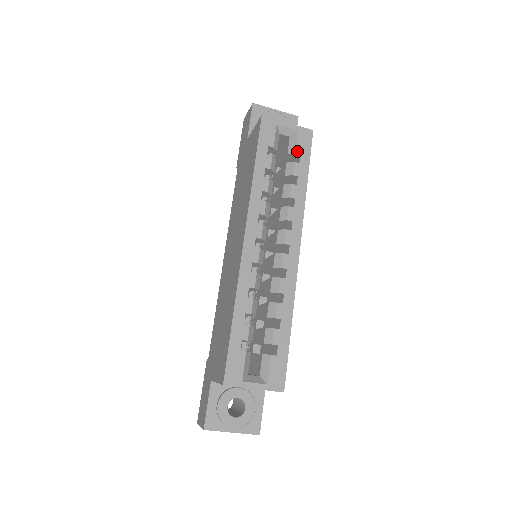
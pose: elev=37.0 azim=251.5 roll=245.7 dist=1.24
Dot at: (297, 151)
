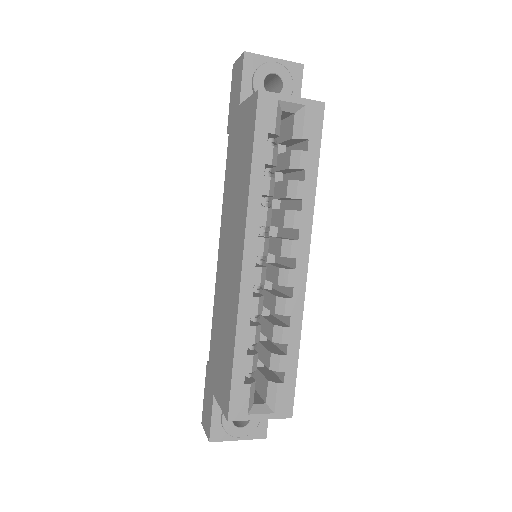
Dot at: (304, 135)
